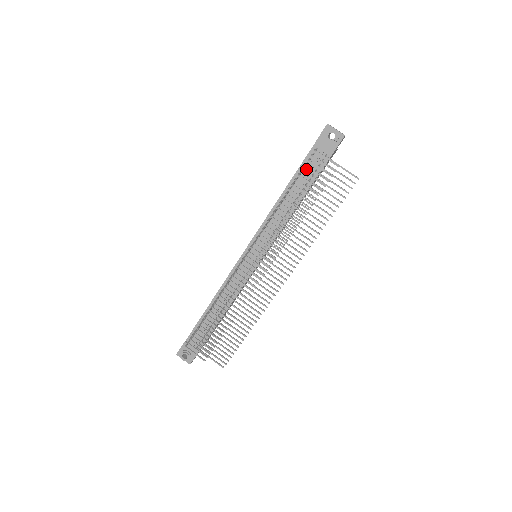
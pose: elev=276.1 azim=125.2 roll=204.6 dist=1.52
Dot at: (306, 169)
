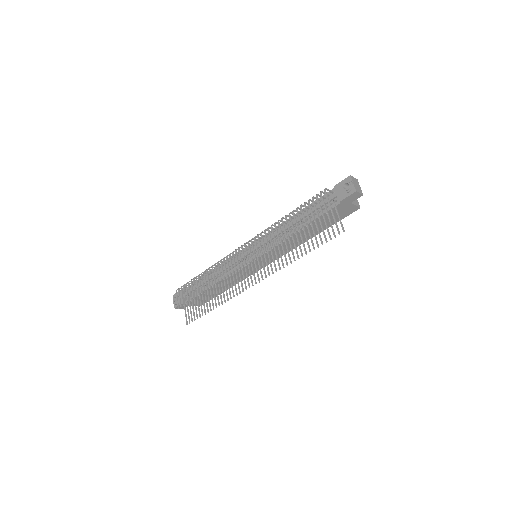
Dot at: (318, 205)
